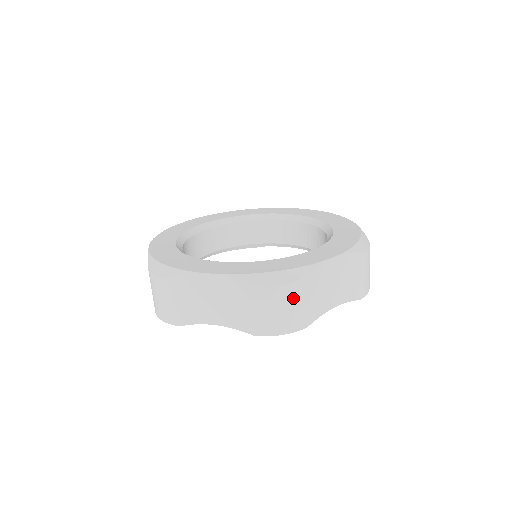
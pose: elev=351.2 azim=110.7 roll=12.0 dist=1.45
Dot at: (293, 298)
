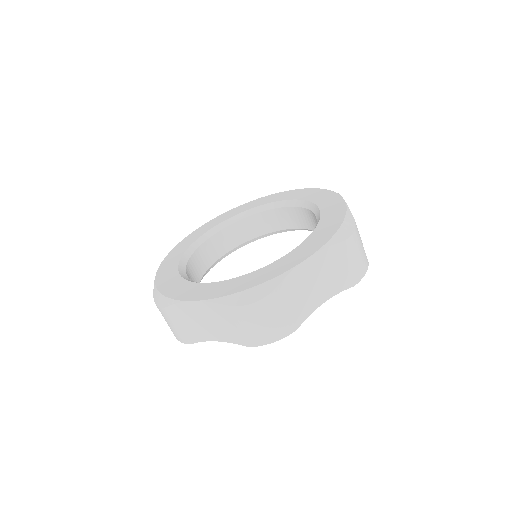
Dot at: (271, 310)
